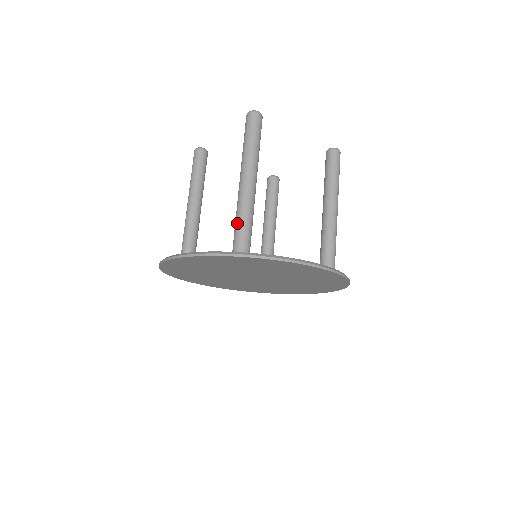
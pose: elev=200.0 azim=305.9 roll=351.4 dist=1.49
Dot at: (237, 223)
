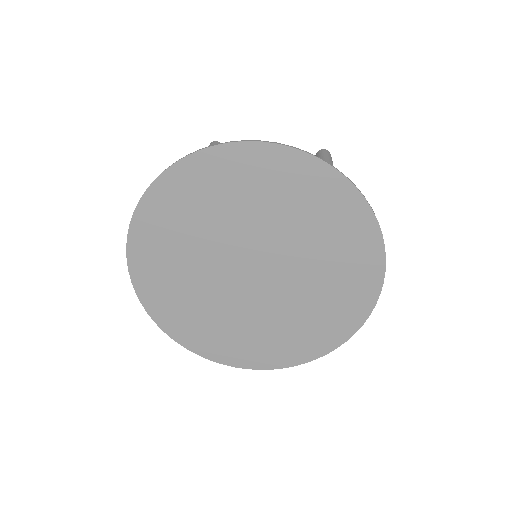
Dot at: occluded
